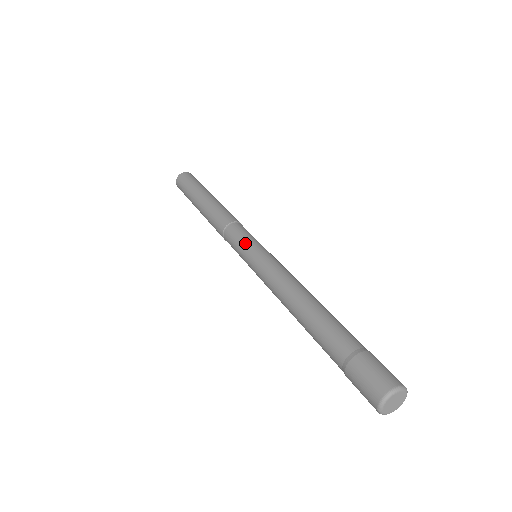
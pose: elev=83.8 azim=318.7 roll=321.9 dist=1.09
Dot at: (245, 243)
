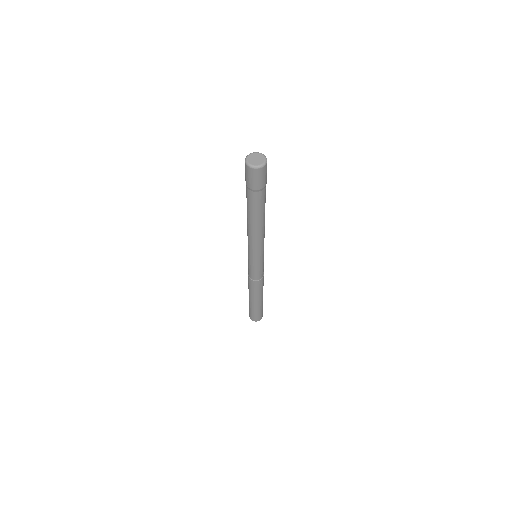
Dot at: occluded
